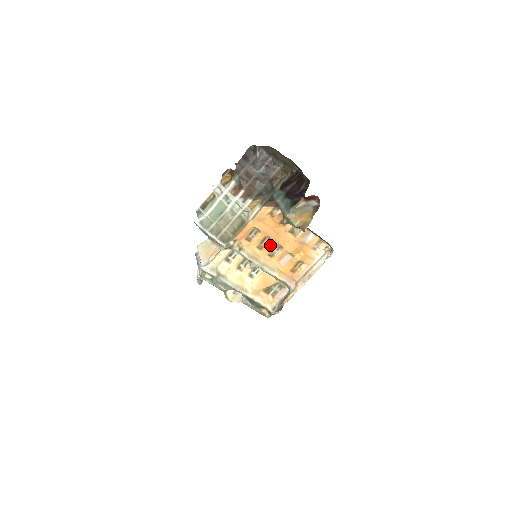
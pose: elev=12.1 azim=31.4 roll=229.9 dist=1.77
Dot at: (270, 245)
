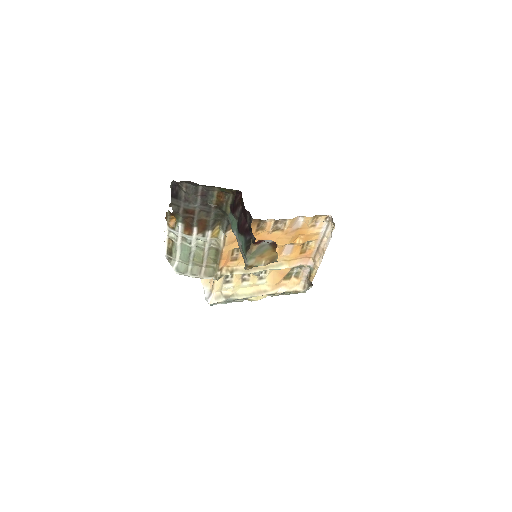
Dot at: occluded
